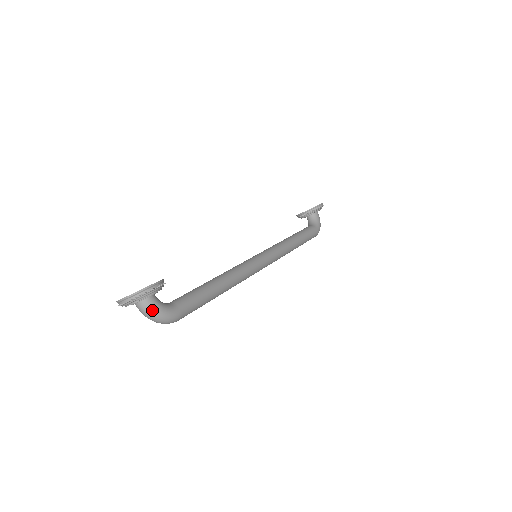
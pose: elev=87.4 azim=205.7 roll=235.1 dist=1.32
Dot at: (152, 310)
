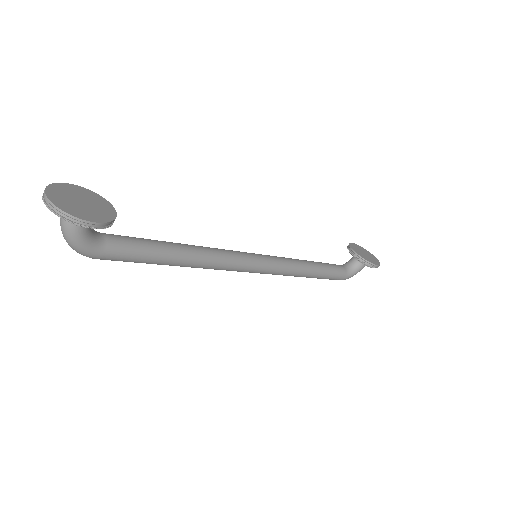
Dot at: (69, 233)
